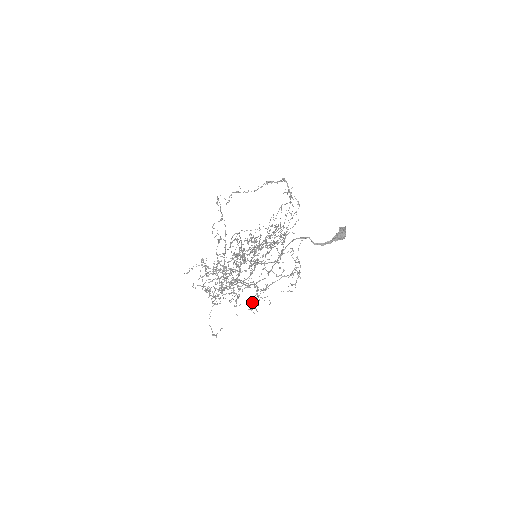
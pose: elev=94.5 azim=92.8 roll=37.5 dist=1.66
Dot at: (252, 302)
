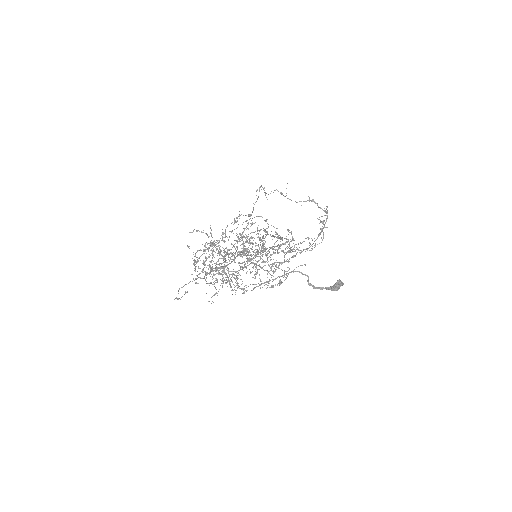
Dot at: occluded
